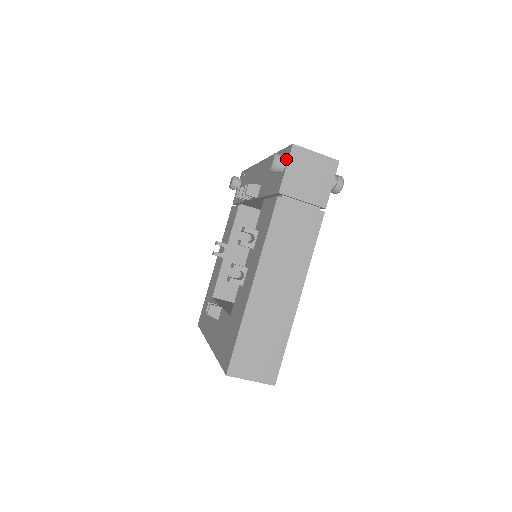
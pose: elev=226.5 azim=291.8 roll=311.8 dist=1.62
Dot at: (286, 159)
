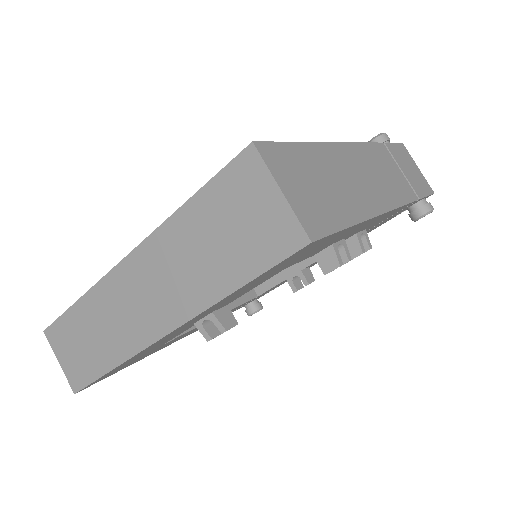
Dot at: occluded
